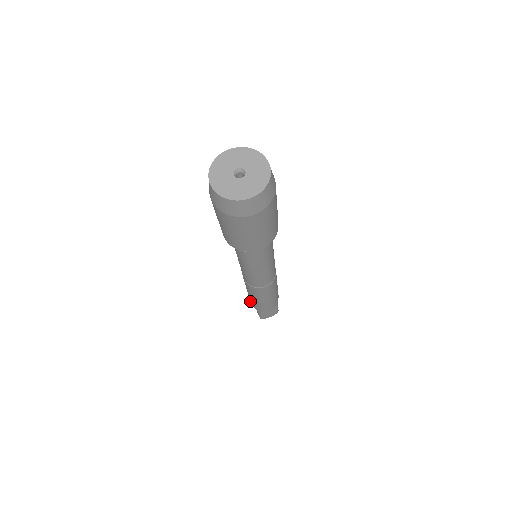
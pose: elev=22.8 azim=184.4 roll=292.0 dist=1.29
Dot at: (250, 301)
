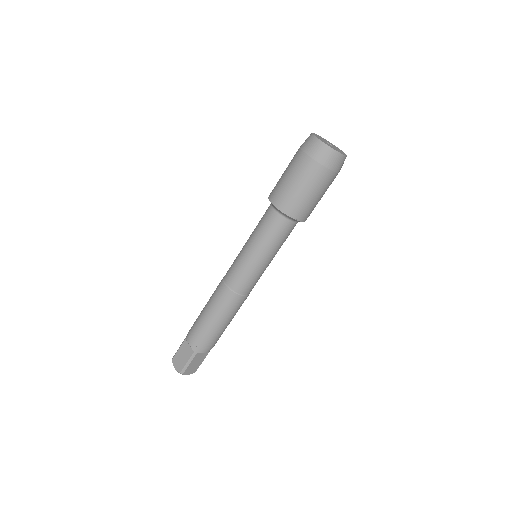
Dot at: (192, 337)
